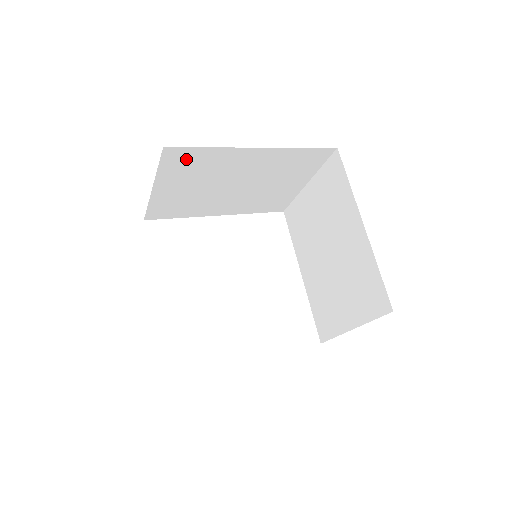
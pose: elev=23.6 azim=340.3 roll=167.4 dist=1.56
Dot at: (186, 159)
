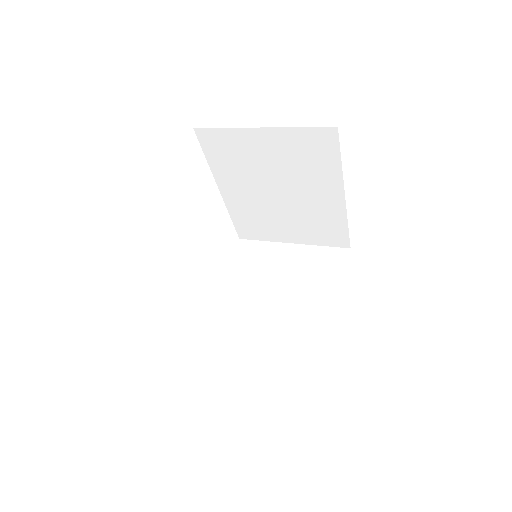
Dot at: occluded
